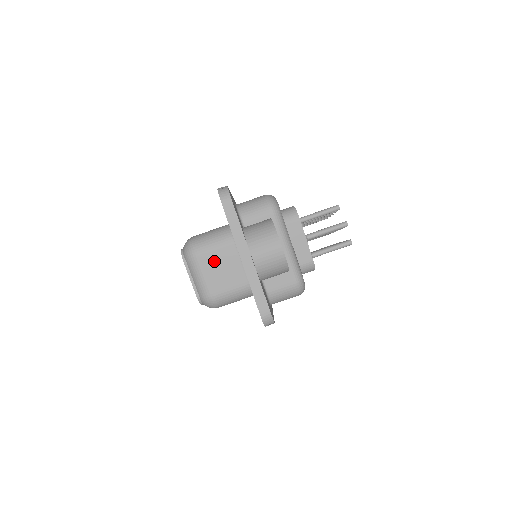
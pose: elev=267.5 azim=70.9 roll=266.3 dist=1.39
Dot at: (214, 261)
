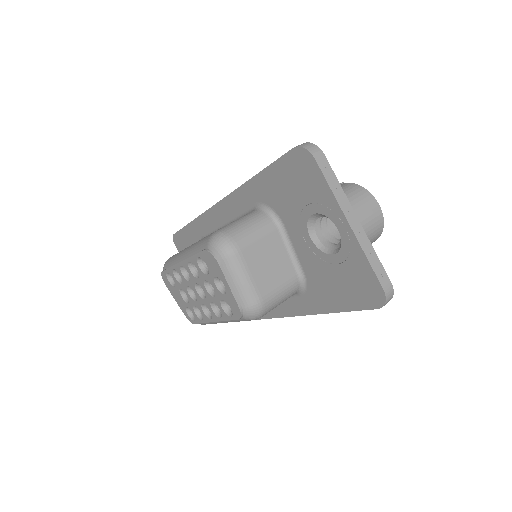
Dot at: (259, 255)
